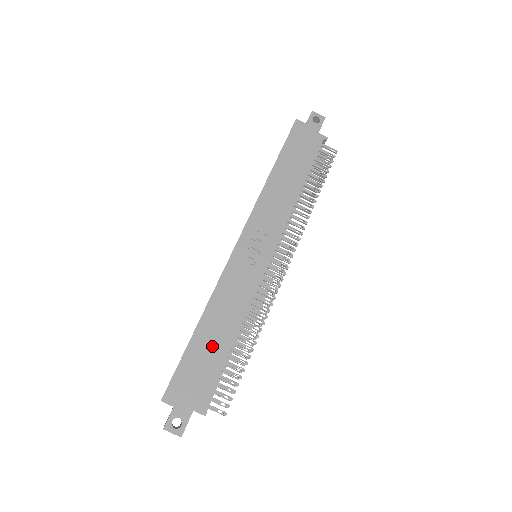
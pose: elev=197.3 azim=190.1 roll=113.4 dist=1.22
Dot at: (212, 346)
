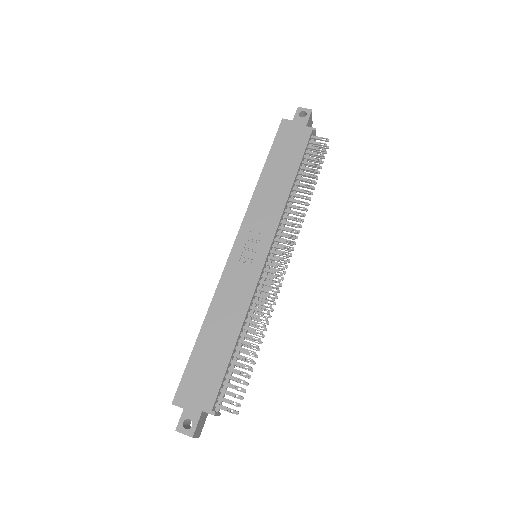
Dot at: (216, 347)
